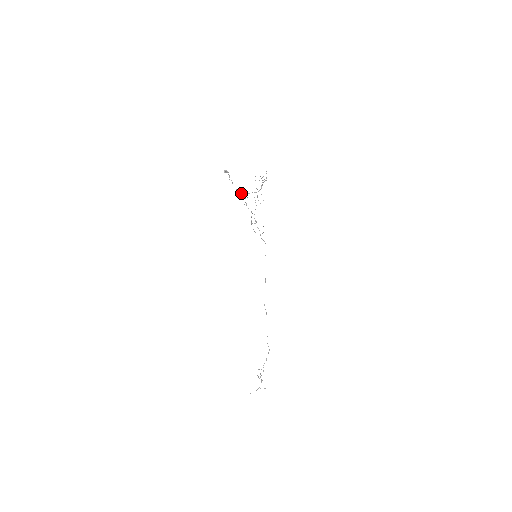
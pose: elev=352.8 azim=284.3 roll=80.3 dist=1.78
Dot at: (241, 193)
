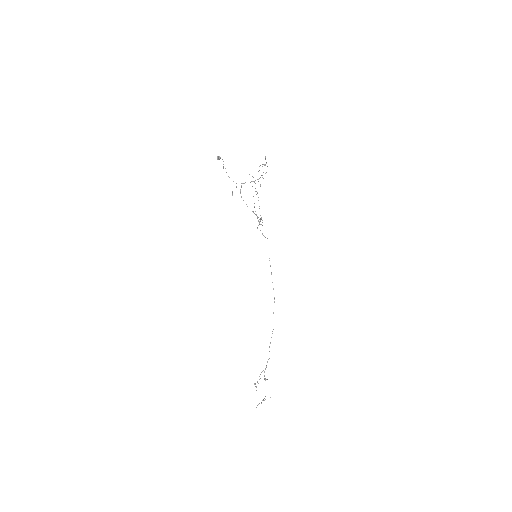
Dot at: (236, 183)
